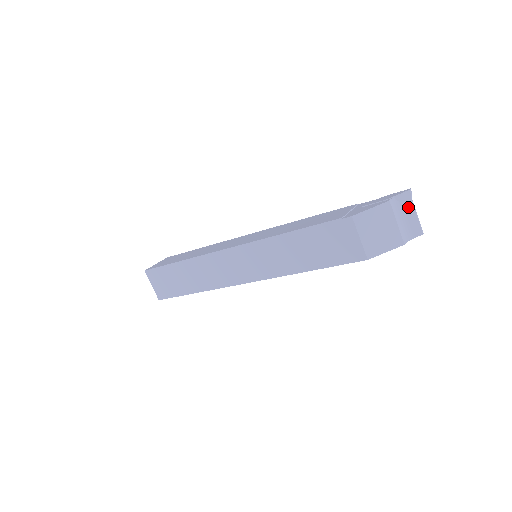
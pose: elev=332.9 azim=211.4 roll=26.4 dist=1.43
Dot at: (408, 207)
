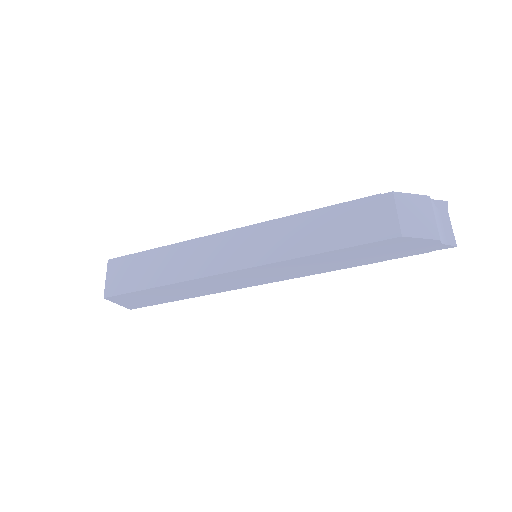
Dot at: (444, 216)
